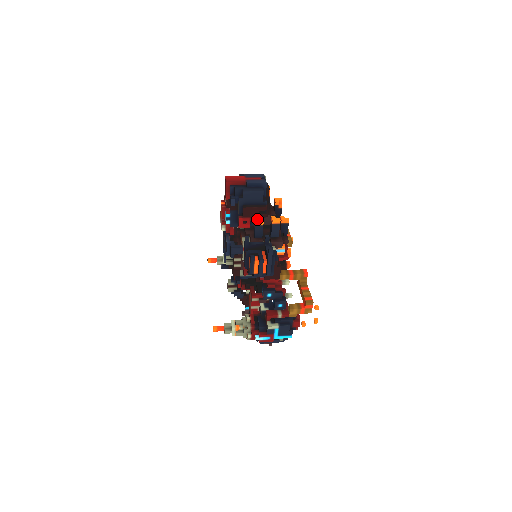
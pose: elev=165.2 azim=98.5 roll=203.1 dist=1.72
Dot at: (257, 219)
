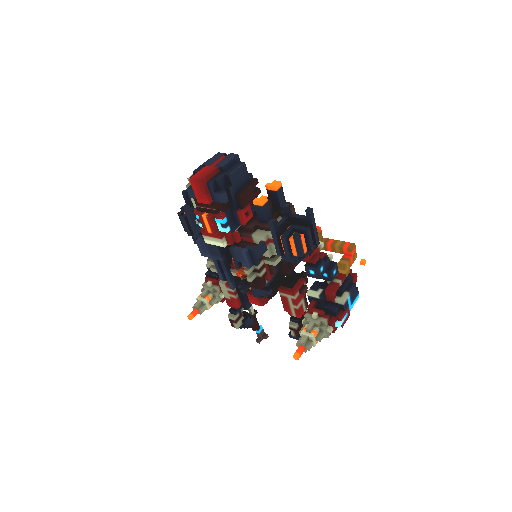
Dot at: (257, 199)
